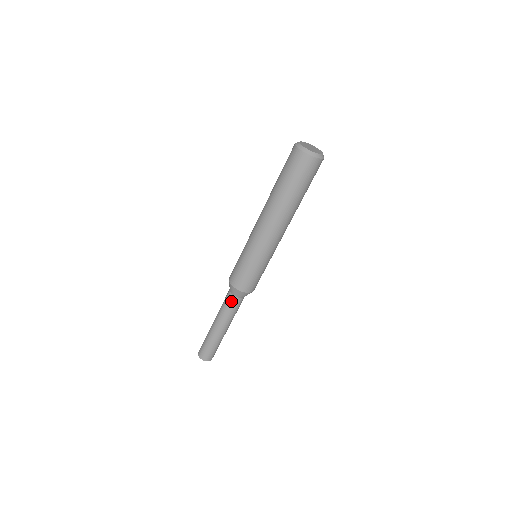
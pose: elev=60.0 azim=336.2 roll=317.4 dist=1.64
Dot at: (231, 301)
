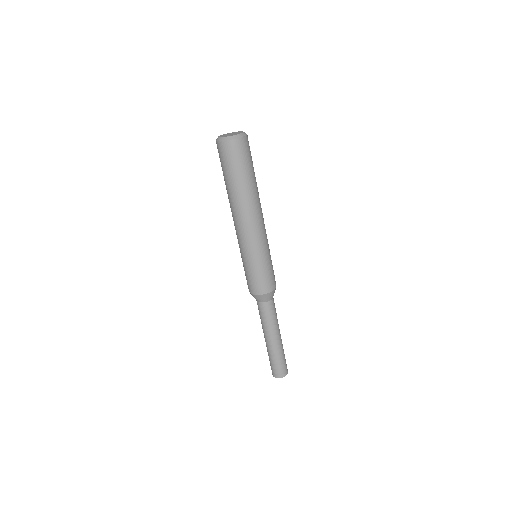
Dot at: (260, 308)
